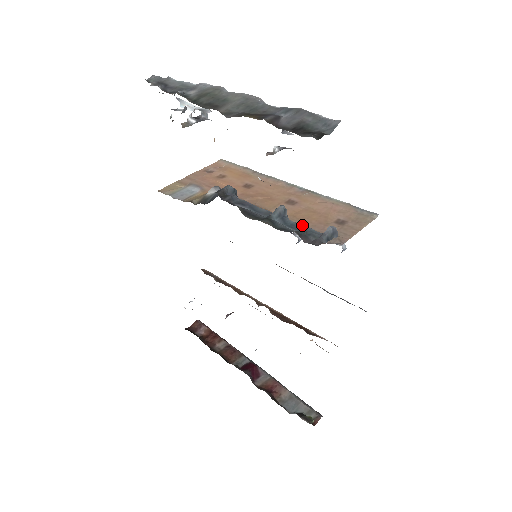
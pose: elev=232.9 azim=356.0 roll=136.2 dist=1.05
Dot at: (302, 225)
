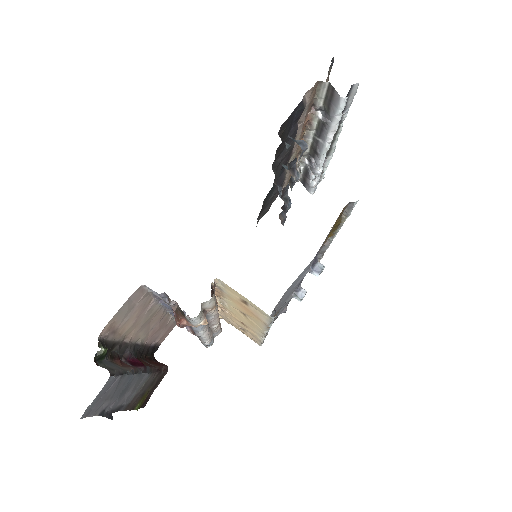
Dot at: (294, 166)
